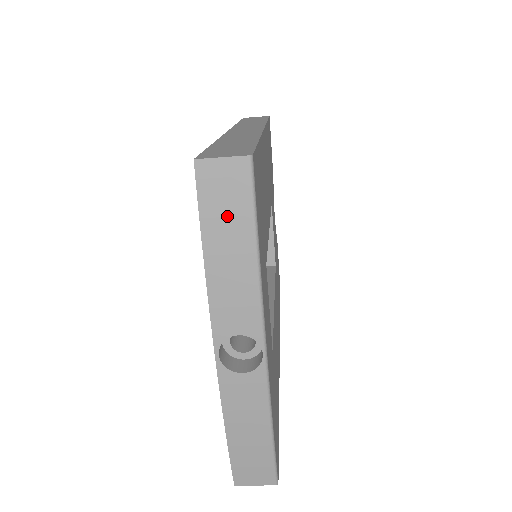
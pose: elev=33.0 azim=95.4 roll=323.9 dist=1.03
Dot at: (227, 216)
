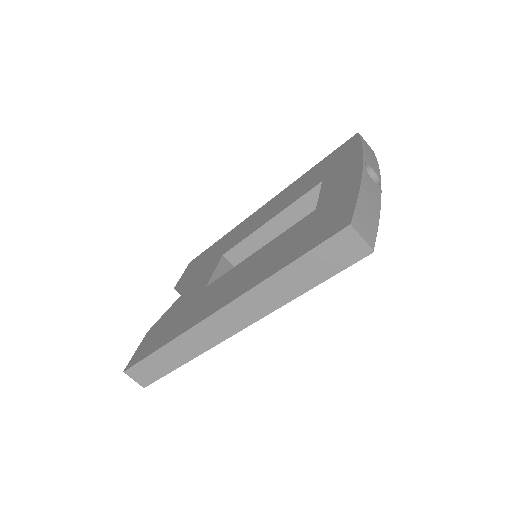
Dot at: (369, 148)
